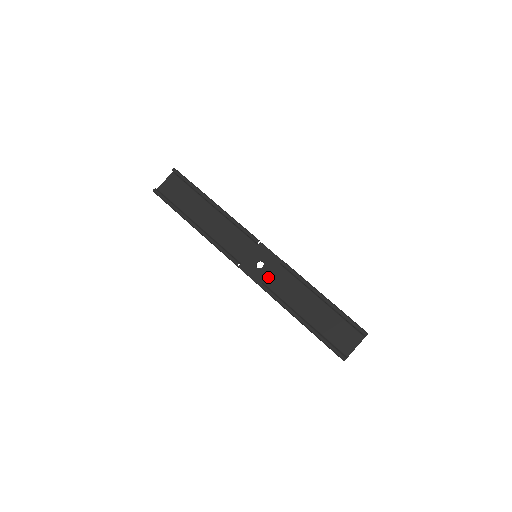
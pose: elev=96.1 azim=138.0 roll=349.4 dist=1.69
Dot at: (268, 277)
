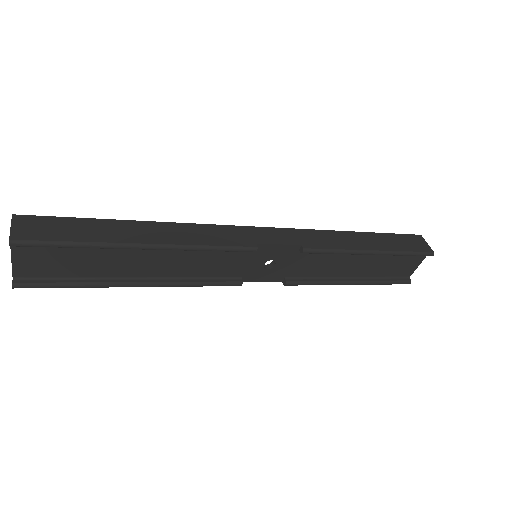
Dot at: (288, 270)
